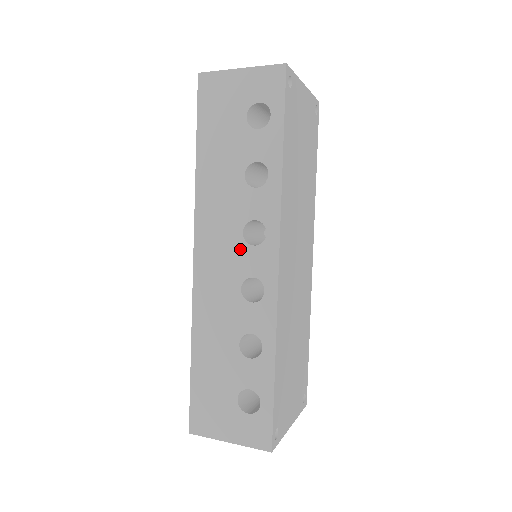
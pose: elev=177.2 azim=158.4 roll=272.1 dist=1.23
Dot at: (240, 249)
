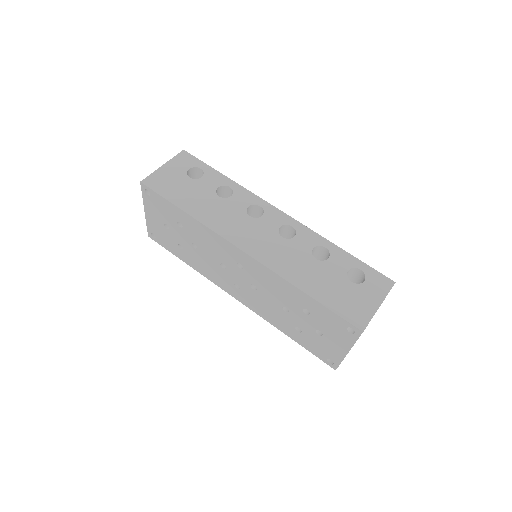
Dot at: (258, 223)
